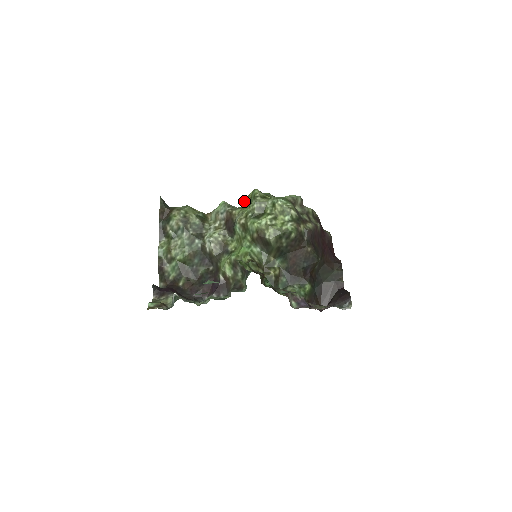
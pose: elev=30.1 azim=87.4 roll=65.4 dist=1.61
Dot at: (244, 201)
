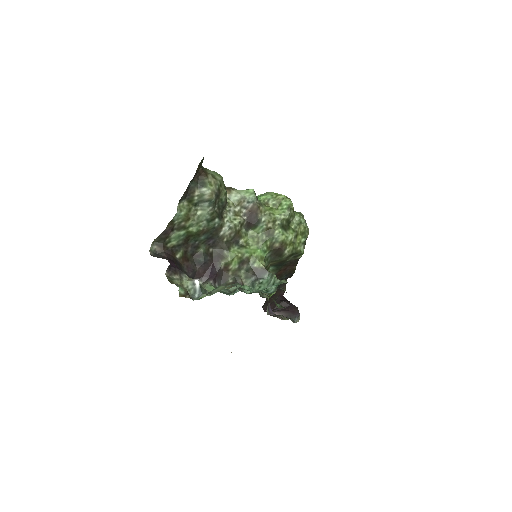
Dot at: (267, 197)
